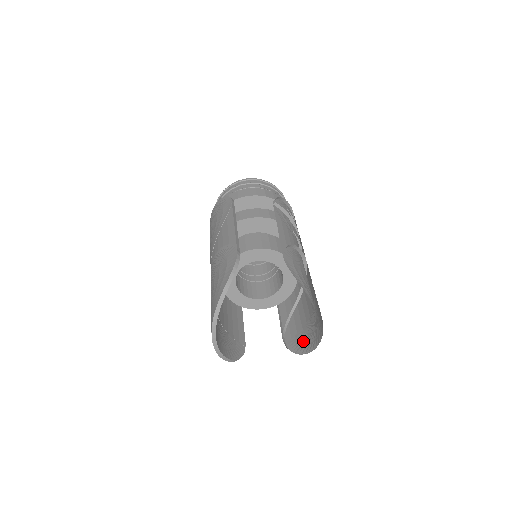
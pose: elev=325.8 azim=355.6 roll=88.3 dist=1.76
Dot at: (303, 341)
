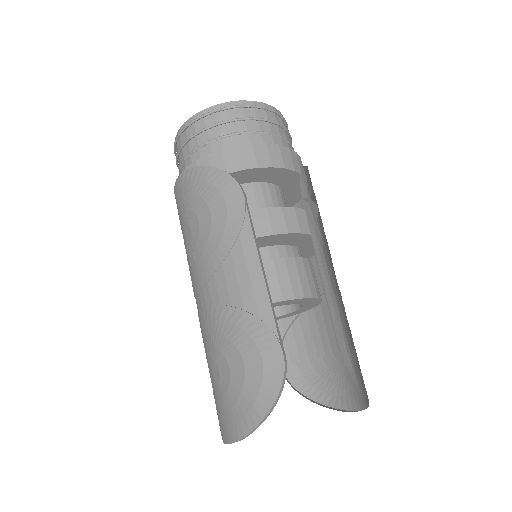
Dot at: (311, 381)
